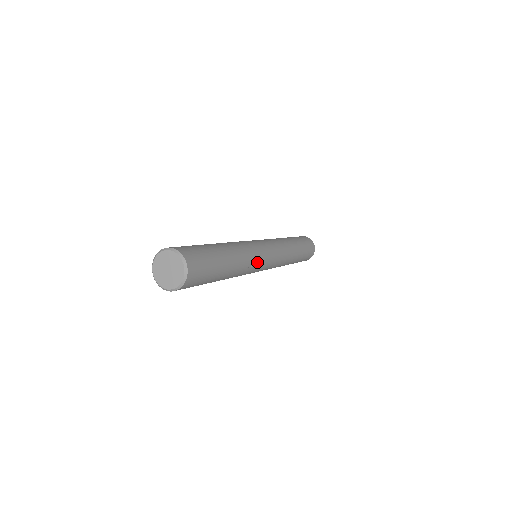
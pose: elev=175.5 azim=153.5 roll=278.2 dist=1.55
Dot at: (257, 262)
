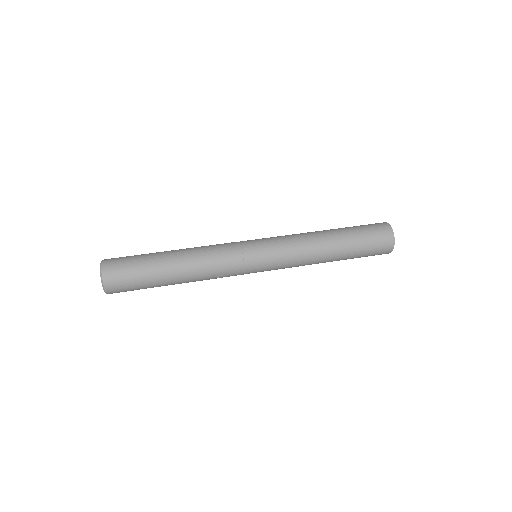
Dot at: (230, 274)
